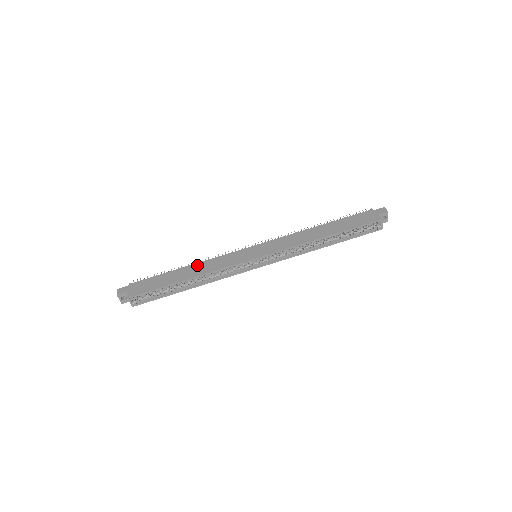
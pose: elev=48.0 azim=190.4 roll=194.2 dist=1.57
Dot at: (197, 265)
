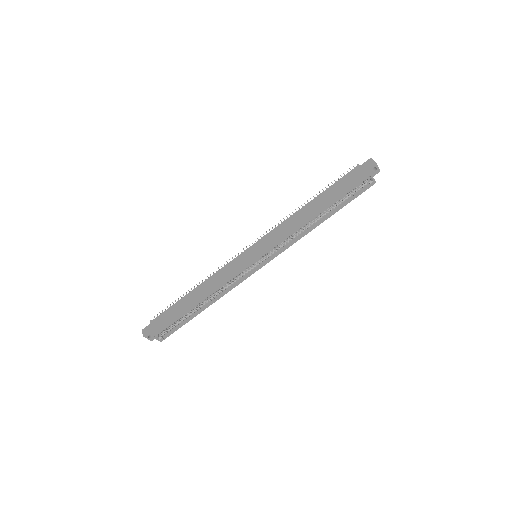
Dot at: (204, 284)
